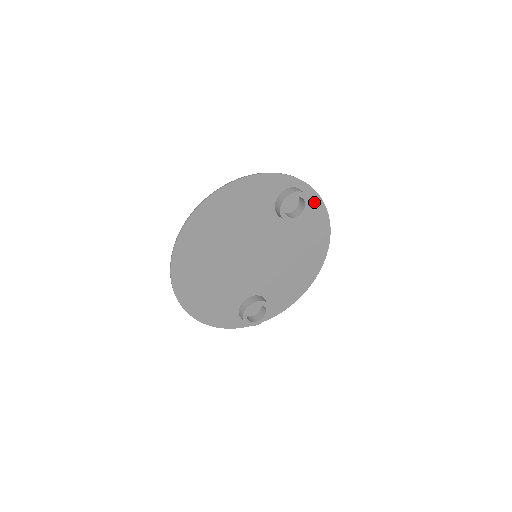
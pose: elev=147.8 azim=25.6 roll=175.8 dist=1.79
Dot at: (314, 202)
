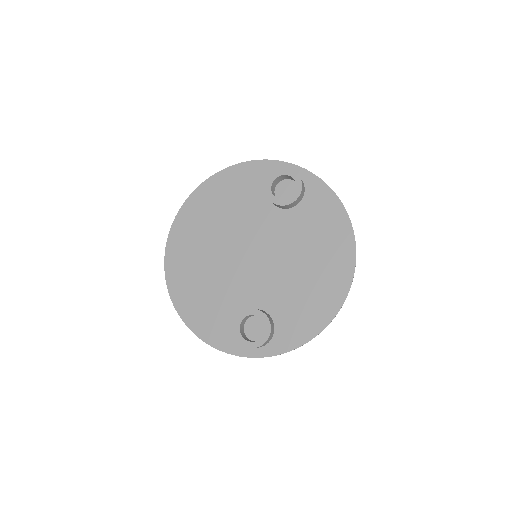
Dot at: (319, 190)
